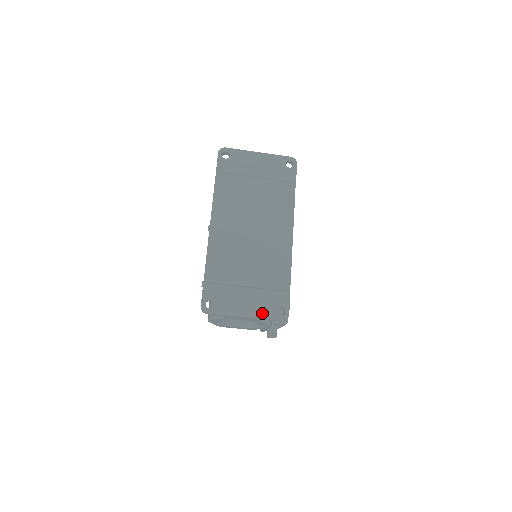
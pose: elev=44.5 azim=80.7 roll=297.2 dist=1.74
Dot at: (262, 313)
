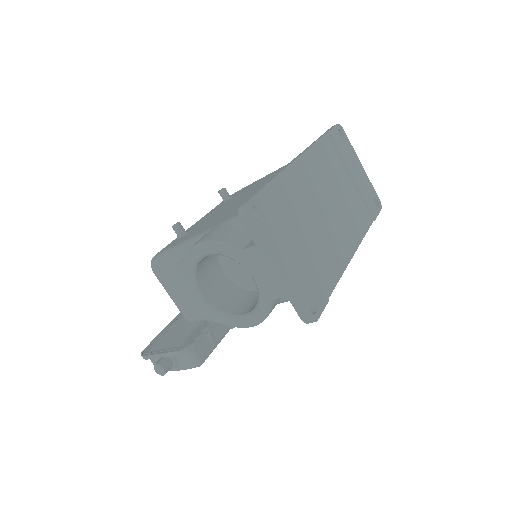
Dot at: (296, 286)
